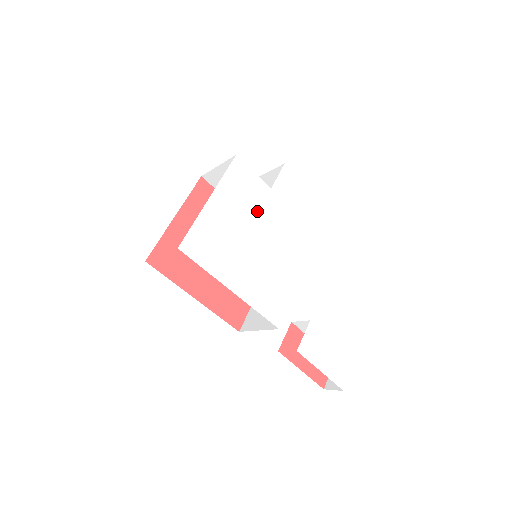
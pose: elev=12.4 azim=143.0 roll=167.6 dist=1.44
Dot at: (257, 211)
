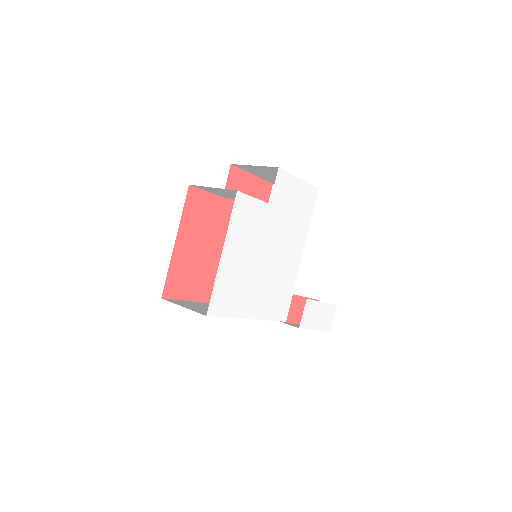
Dot at: (261, 235)
